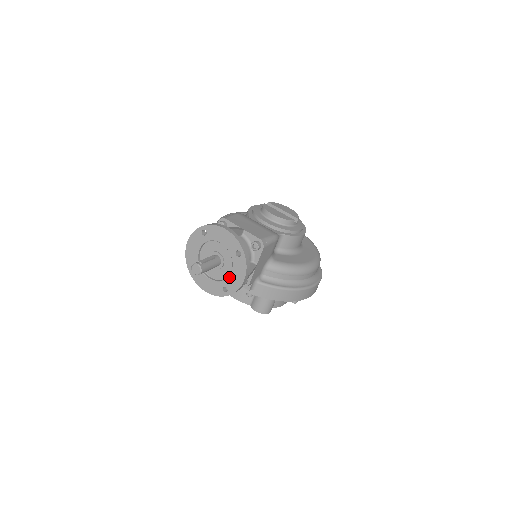
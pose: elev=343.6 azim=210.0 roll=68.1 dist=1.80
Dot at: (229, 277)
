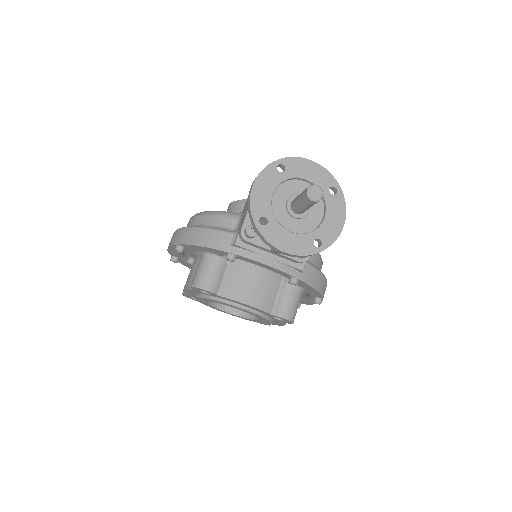
Dot at: (322, 224)
